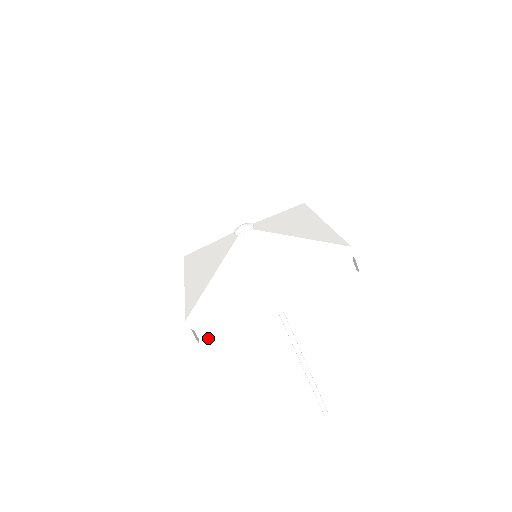
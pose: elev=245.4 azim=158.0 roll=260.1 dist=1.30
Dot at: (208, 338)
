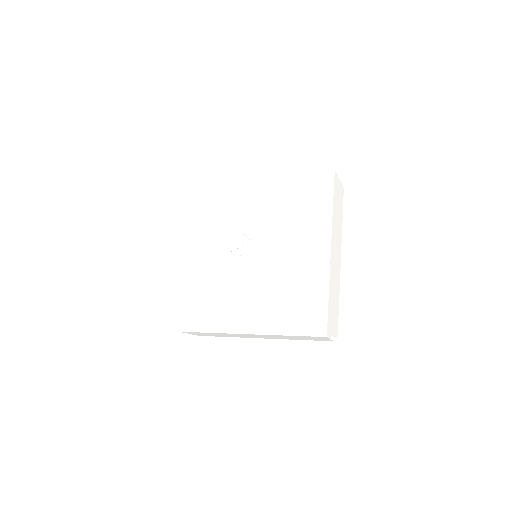
Dot at: (201, 335)
